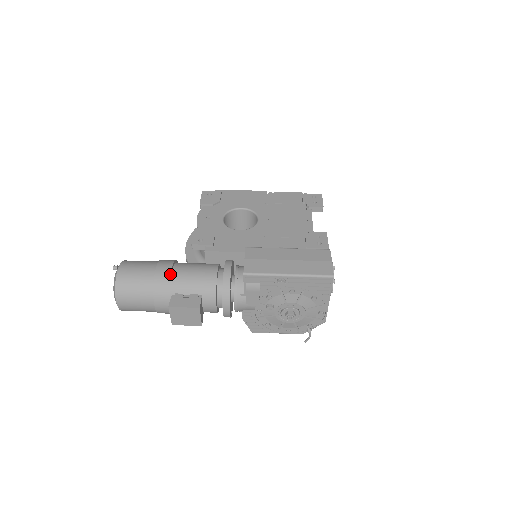
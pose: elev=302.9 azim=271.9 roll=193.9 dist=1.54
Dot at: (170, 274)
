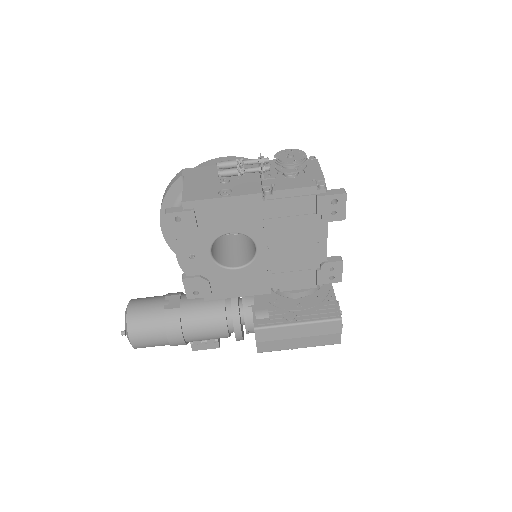
Dot at: (184, 343)
